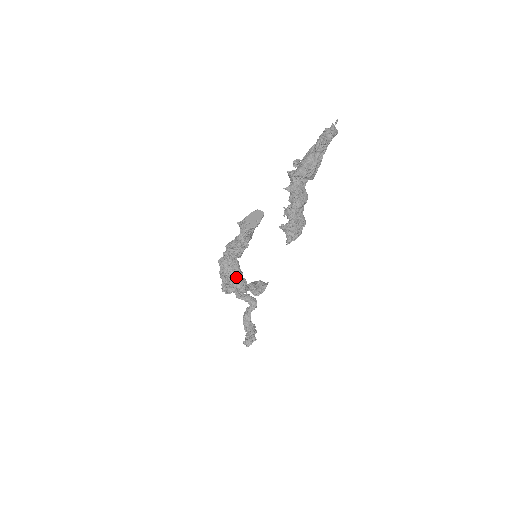
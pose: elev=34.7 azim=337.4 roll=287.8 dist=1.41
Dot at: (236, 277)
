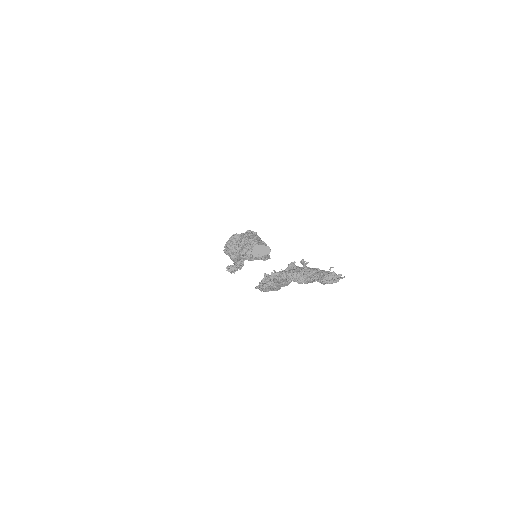
Dot at: occluded
